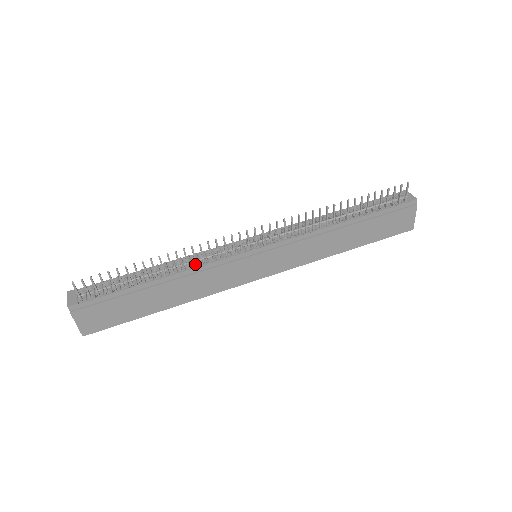
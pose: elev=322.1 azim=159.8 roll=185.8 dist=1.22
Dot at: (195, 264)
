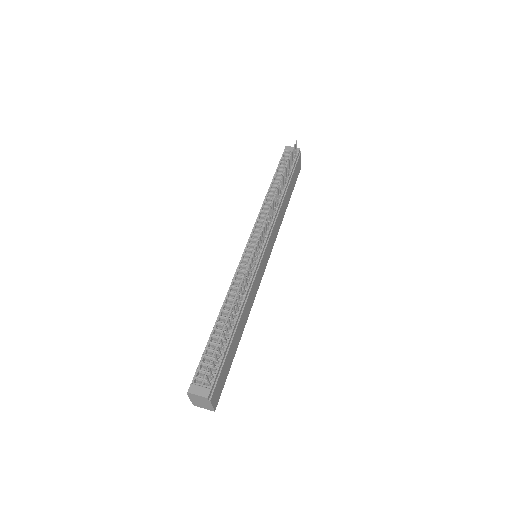
Dot at: (245, 292)
